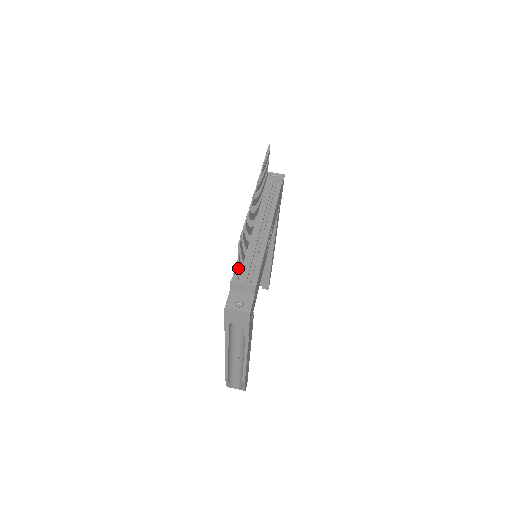
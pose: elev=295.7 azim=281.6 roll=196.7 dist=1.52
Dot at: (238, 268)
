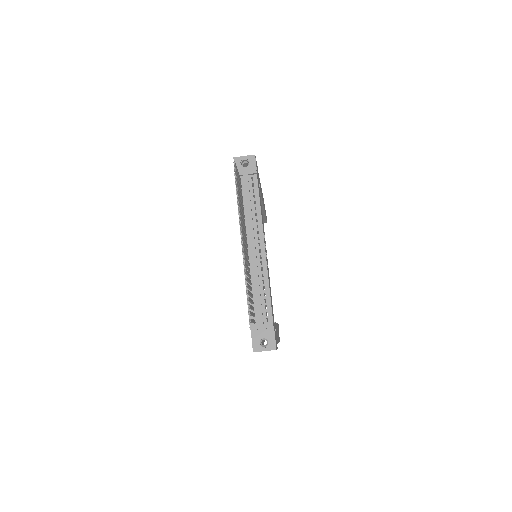
Dot at: occluded
